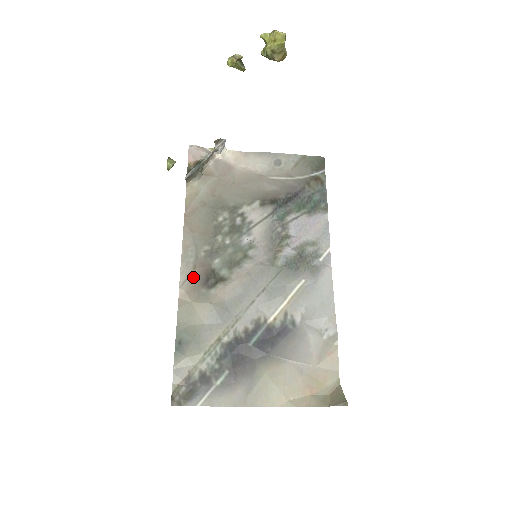
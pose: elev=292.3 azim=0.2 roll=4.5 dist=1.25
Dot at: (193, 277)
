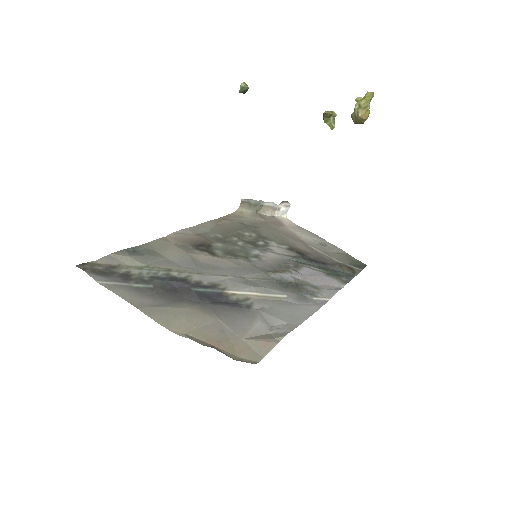
Dot at: (190, 237)
